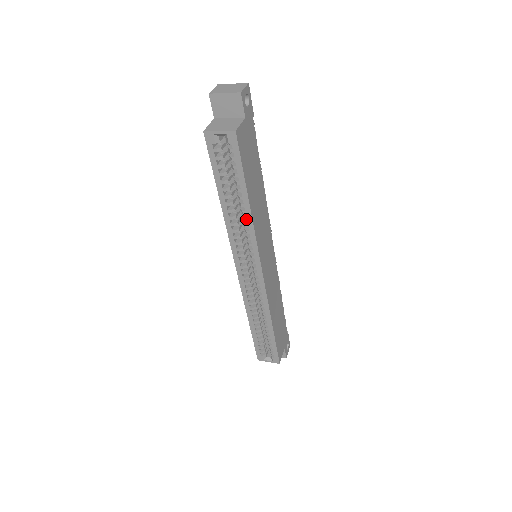
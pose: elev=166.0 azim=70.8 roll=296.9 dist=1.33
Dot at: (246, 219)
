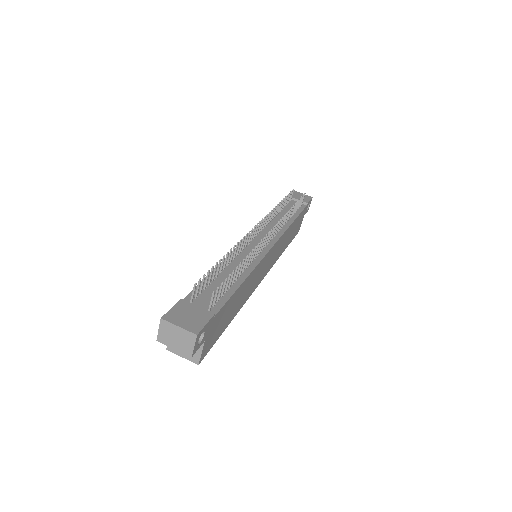
Dot at: occluded
